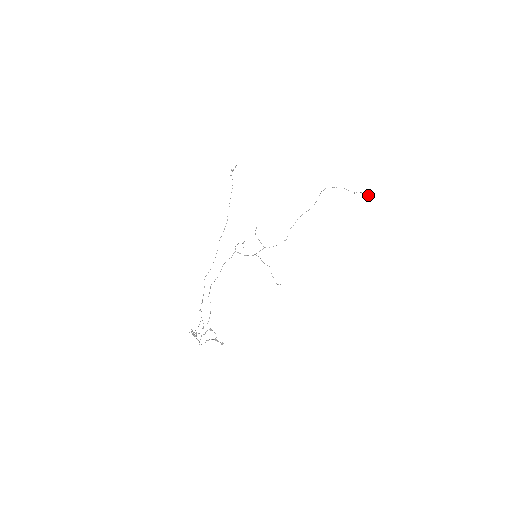
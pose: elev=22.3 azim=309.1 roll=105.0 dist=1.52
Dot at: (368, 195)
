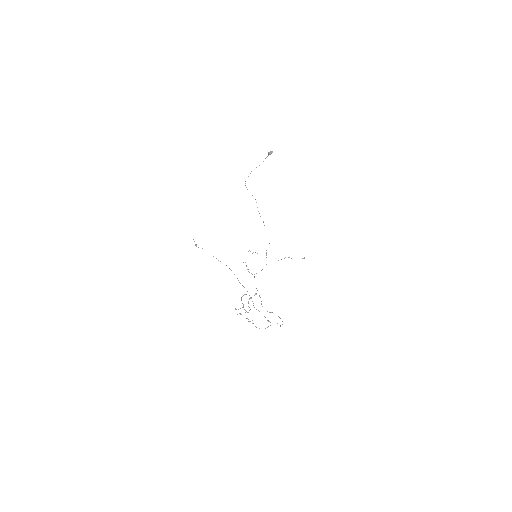
Dot at: (268, 153)
